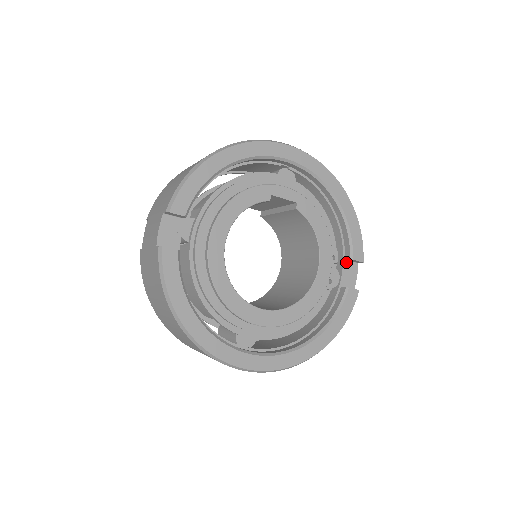
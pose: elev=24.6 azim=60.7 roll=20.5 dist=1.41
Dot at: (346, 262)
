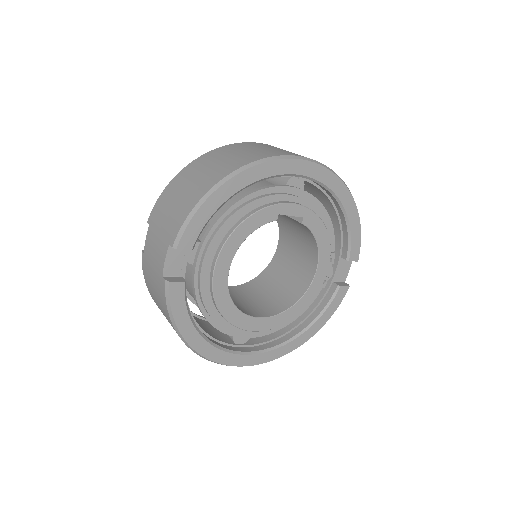
Dot at: (341, 259)
